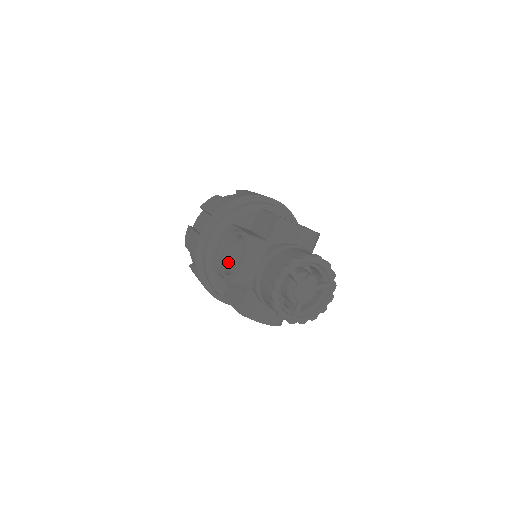
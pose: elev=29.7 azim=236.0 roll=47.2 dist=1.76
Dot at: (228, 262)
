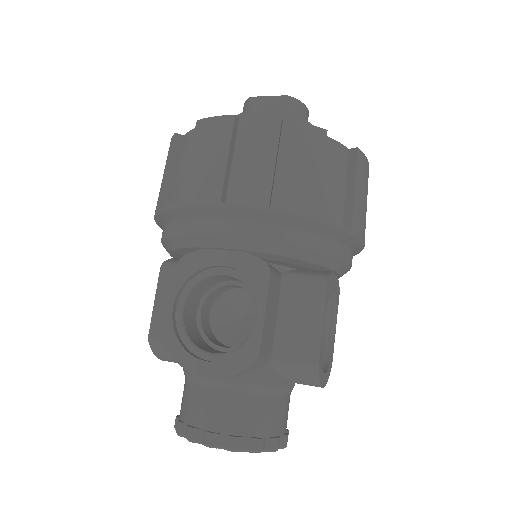
Dot at: occluded
